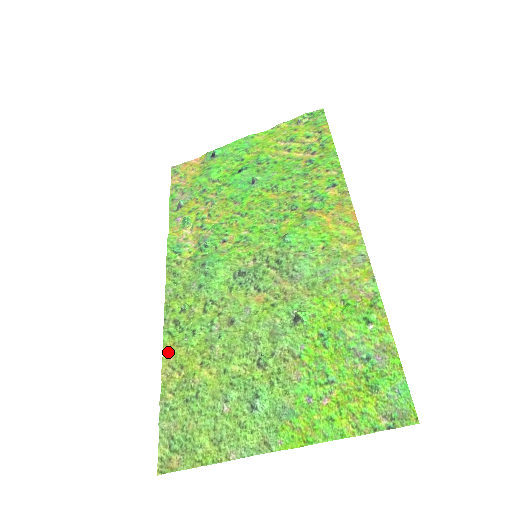
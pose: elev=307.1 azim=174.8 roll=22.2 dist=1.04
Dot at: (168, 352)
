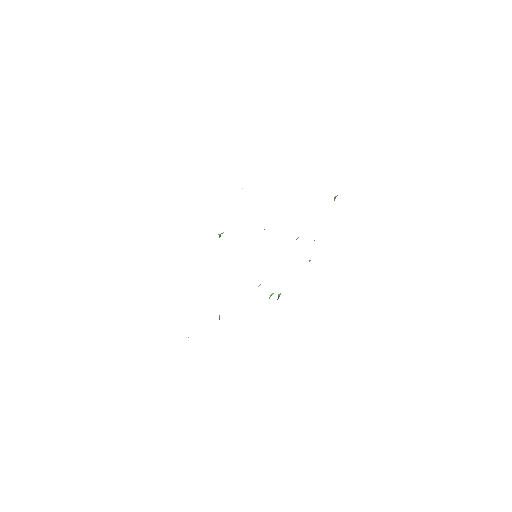
Dot at: occluded
